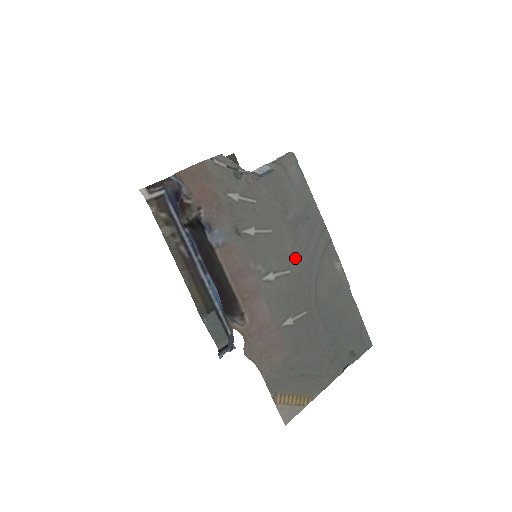
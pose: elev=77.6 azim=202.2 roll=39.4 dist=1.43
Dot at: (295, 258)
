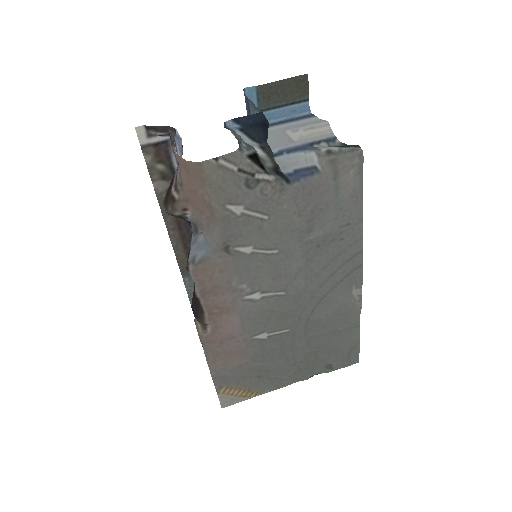
Dot at: (298, 281)
